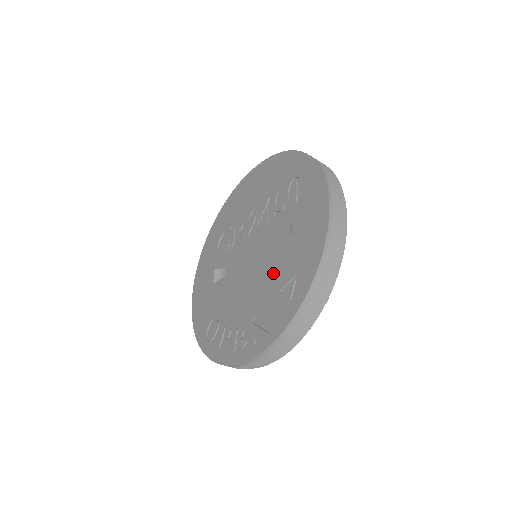
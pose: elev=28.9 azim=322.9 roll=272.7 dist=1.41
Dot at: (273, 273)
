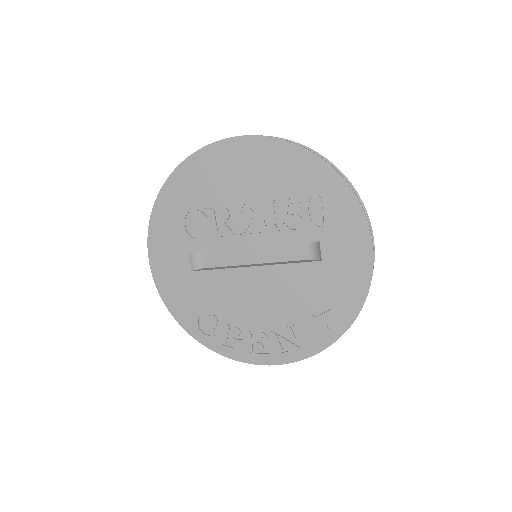
Dot at: (298, 294)
